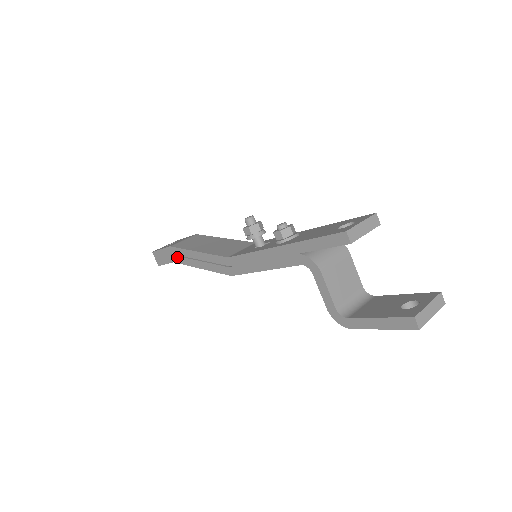
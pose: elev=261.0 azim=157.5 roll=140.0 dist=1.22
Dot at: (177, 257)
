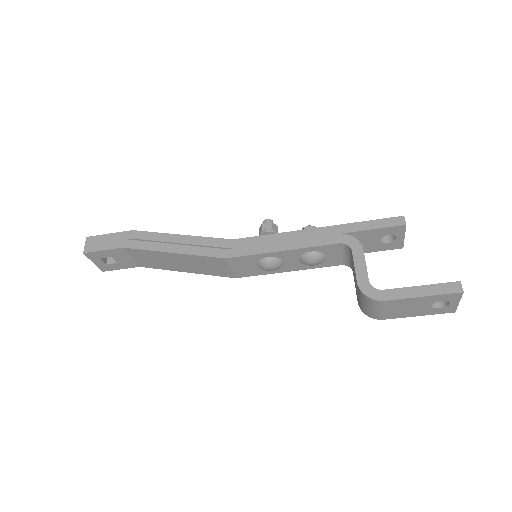
Dot at: (136, 241)
